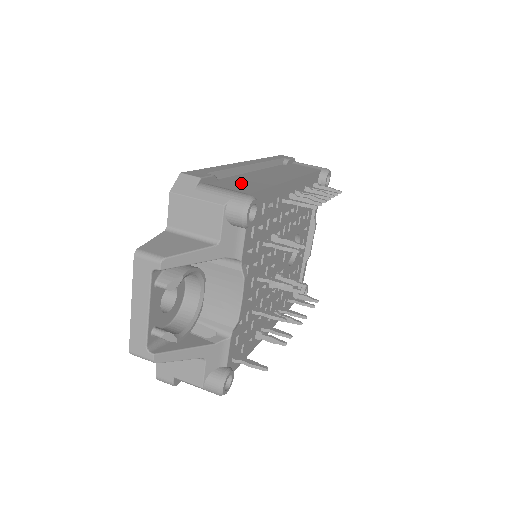
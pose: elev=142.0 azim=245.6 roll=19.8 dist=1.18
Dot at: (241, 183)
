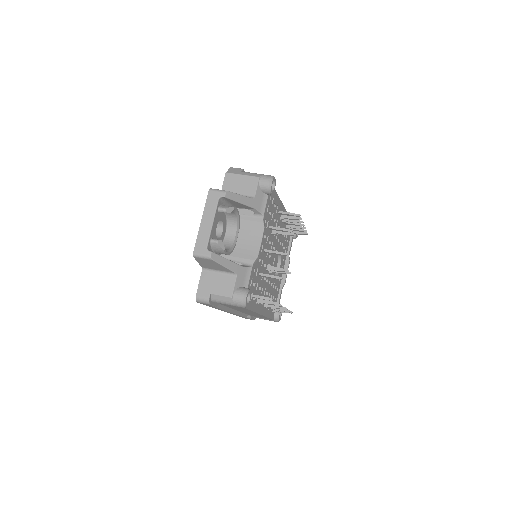
Dot at: occluded
